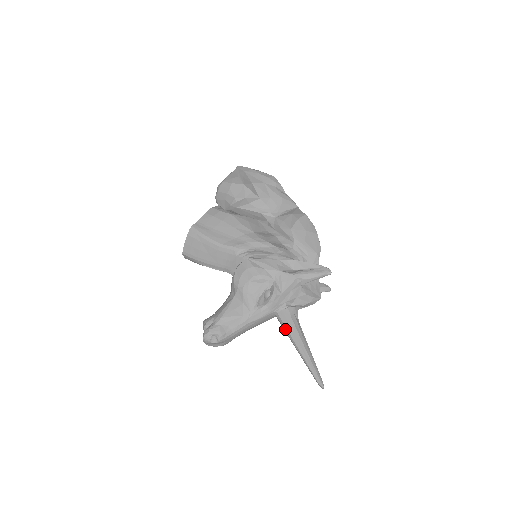
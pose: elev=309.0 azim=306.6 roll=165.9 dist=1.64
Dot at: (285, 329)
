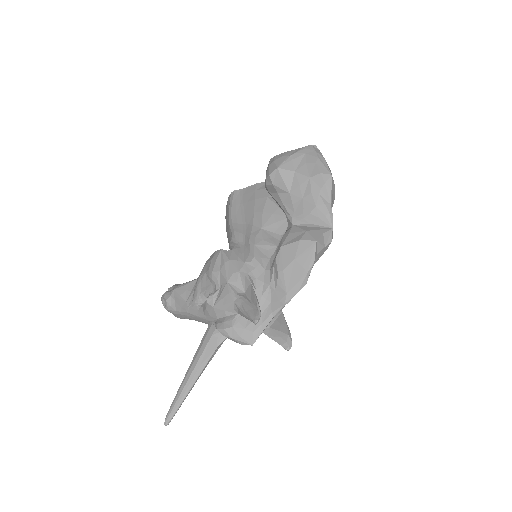
Dot at: (200, 344)
